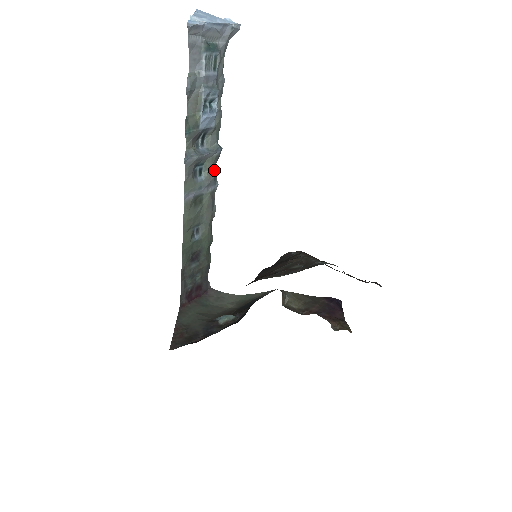
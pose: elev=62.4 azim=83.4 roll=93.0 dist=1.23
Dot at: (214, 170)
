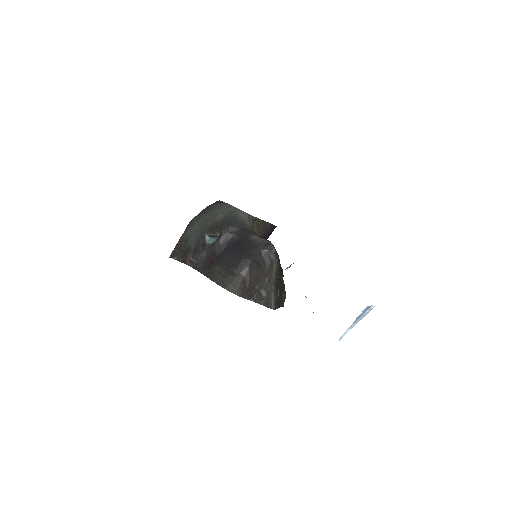
Dot at: occluded
